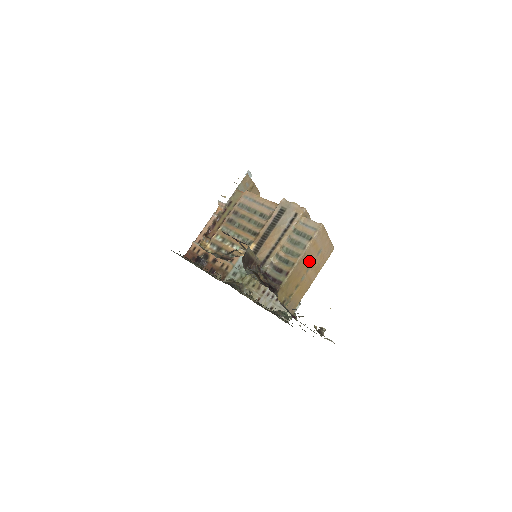
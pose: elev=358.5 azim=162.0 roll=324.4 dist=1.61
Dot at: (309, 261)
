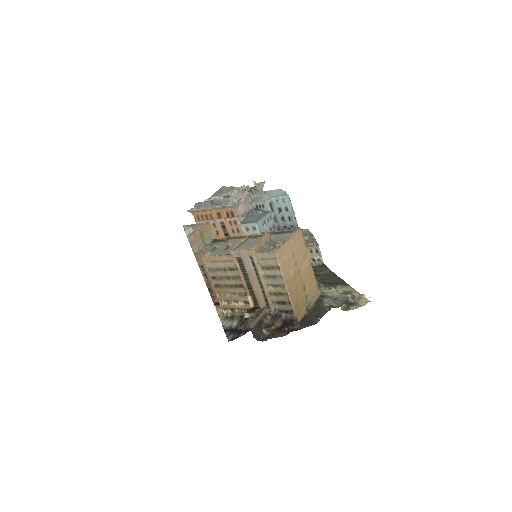
Dot at: (294, 272)
